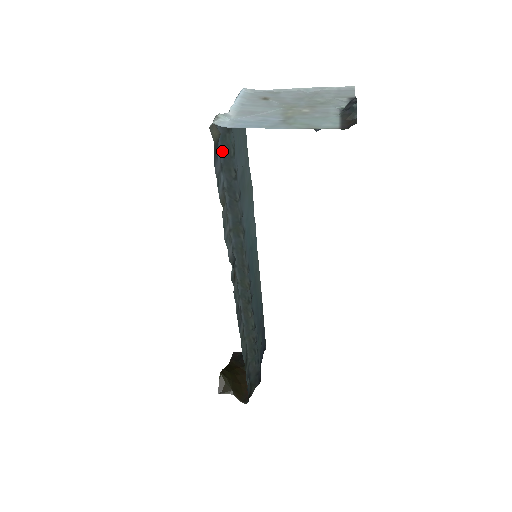
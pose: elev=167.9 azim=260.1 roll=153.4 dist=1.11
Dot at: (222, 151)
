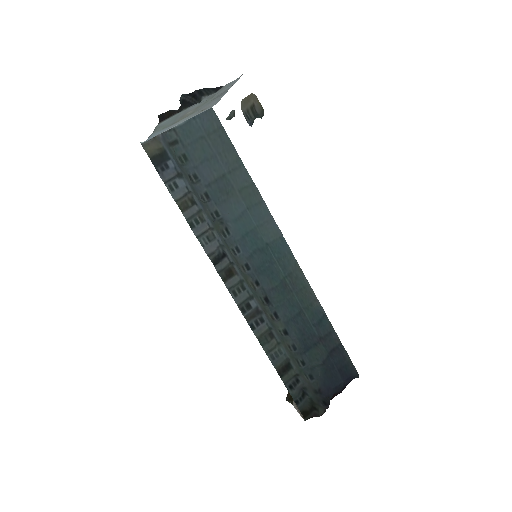
Dot at: (176, 162)
